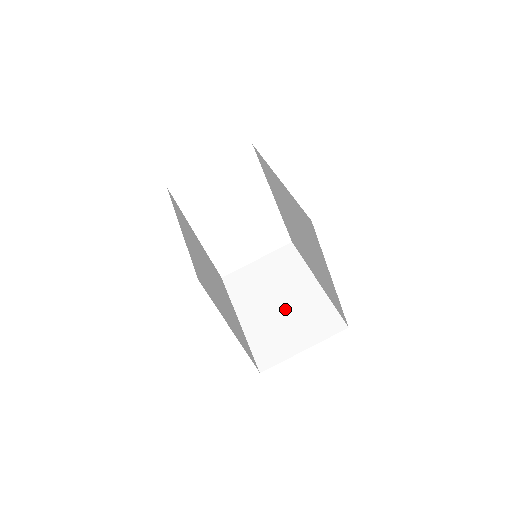
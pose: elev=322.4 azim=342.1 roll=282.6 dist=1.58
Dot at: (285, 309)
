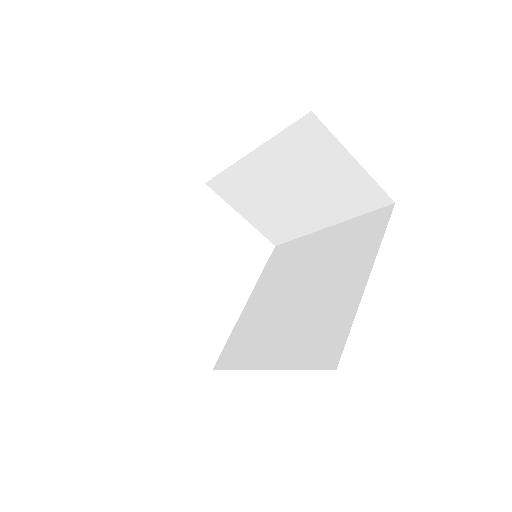
Dot at: occluded
